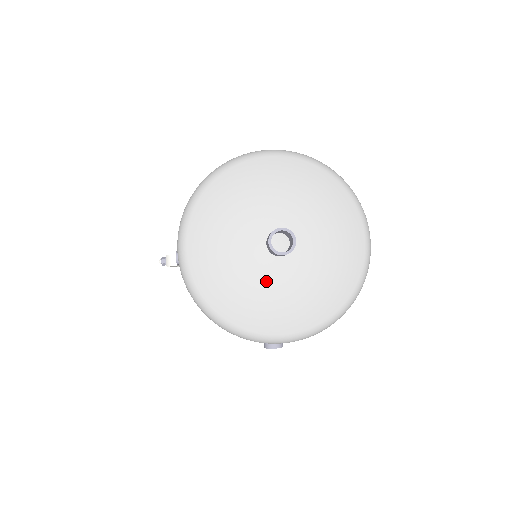
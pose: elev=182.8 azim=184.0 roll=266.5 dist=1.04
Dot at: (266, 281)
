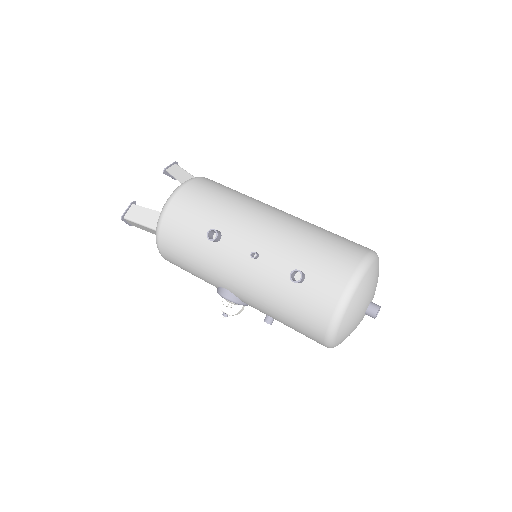
Dot at: occluded
